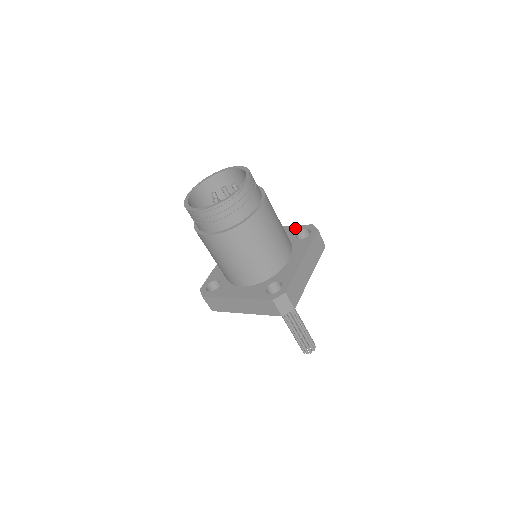
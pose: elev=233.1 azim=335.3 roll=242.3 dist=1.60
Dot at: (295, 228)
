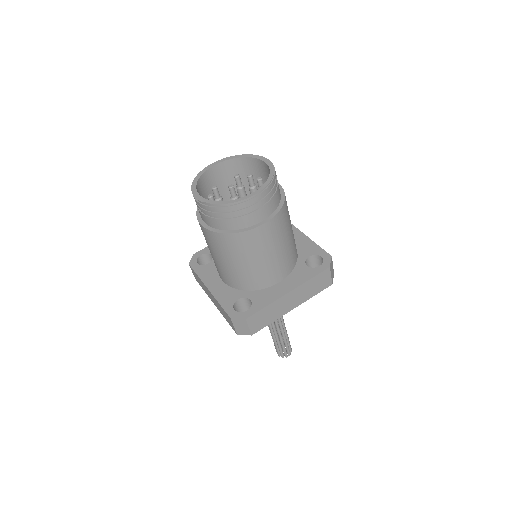
Dot at: (314, 248)
